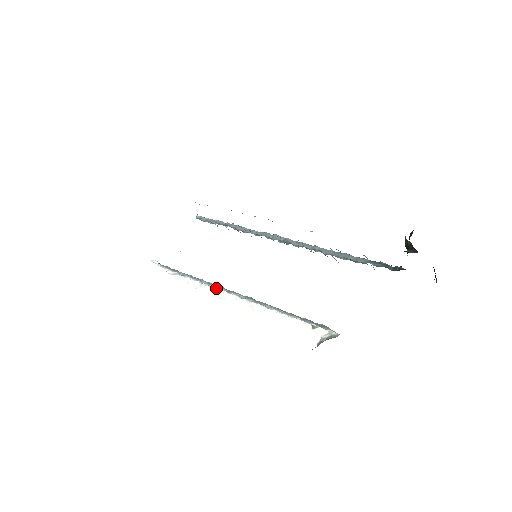
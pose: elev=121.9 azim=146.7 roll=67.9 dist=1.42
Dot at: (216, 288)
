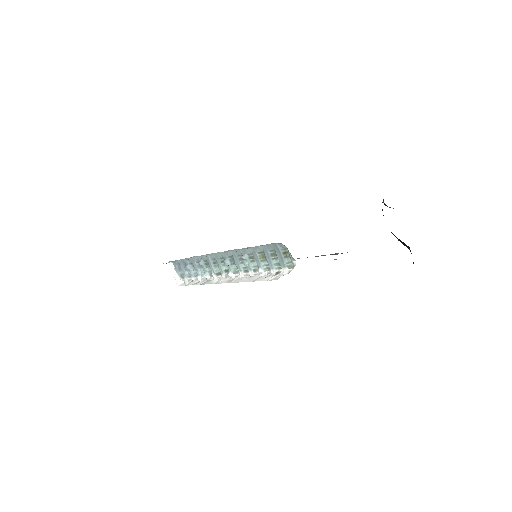
Dot at: (209, 278)
